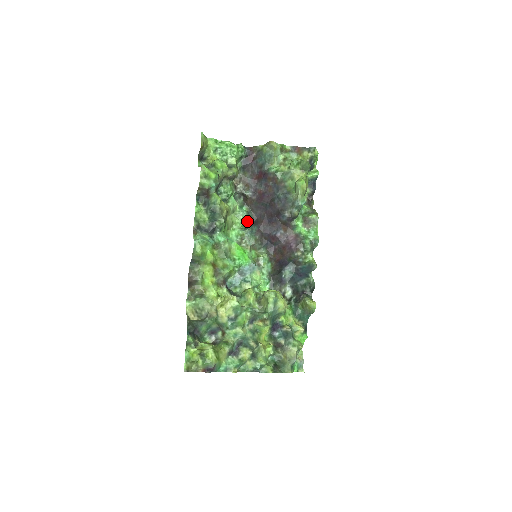
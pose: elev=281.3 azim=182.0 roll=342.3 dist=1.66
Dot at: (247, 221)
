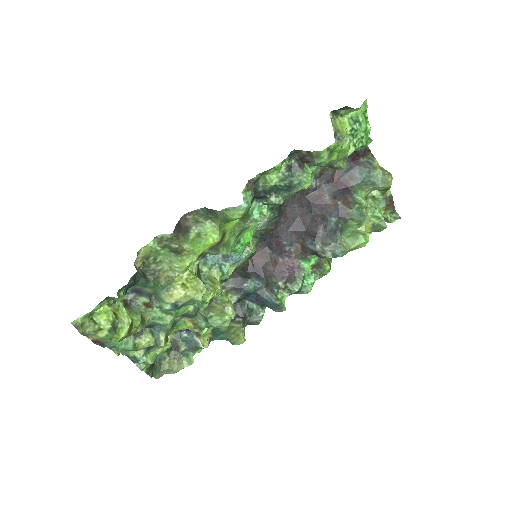
Dot at: occluded
